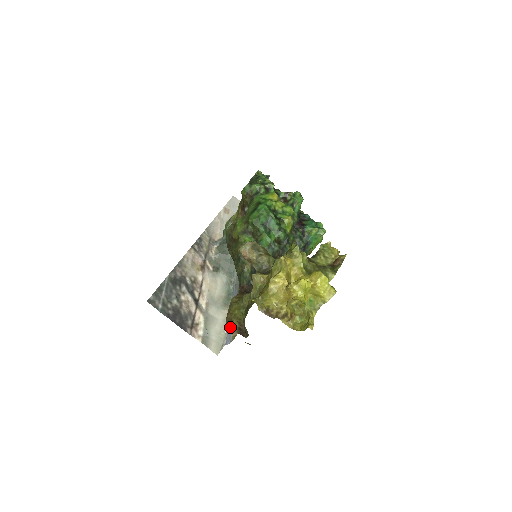
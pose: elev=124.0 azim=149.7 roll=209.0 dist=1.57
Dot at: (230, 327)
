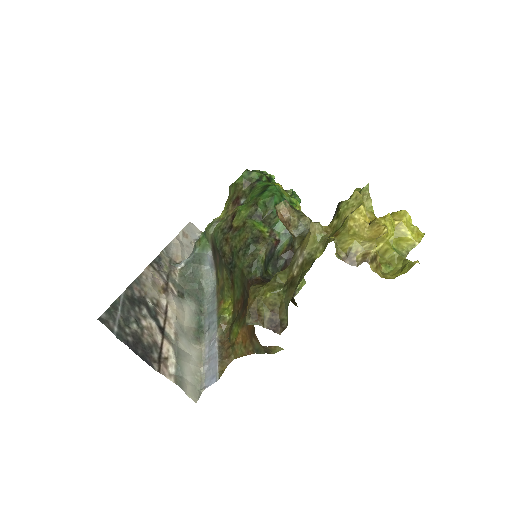
Dot at: (255, 322)
